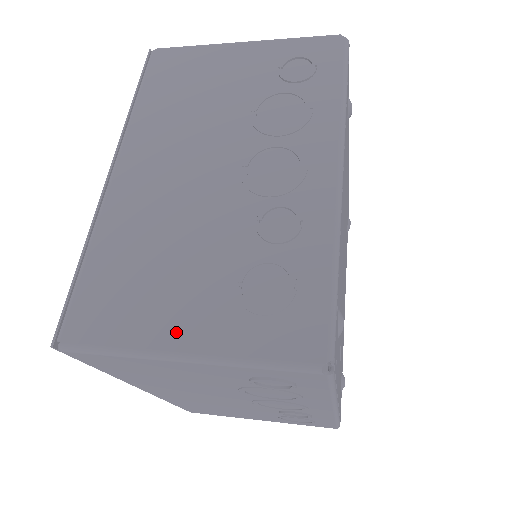
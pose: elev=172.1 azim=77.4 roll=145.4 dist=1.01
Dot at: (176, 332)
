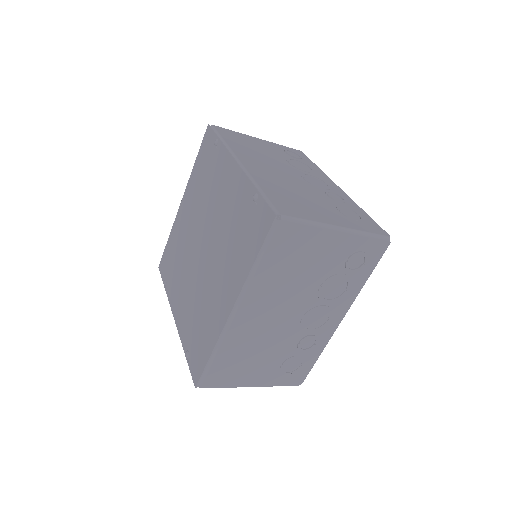
Dot at: (330, 220)
